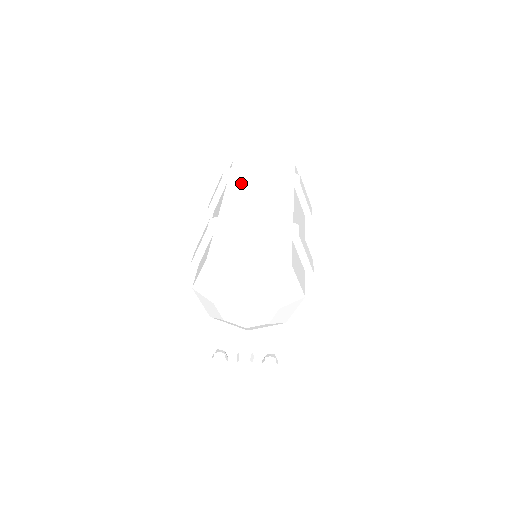
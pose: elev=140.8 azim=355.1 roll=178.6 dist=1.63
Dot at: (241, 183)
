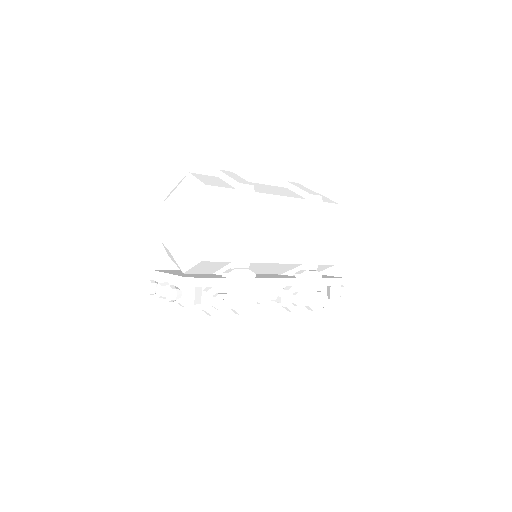
Dot at: occluded
